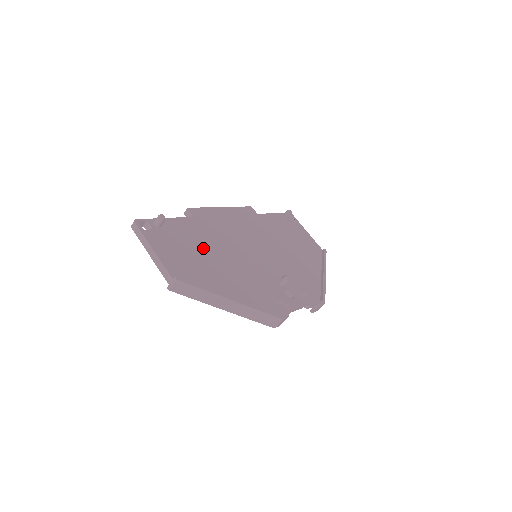
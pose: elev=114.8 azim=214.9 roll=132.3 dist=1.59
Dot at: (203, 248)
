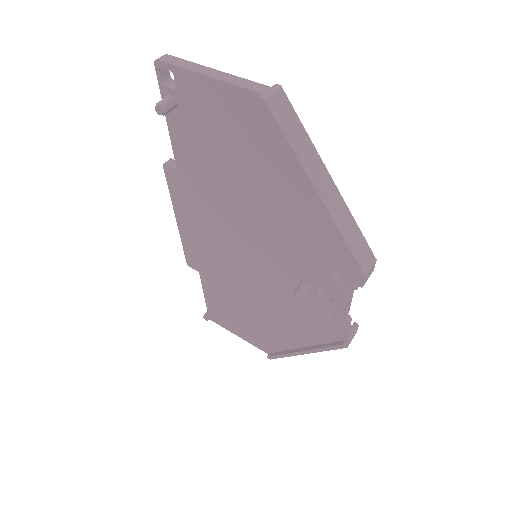
Dot at: occluded
